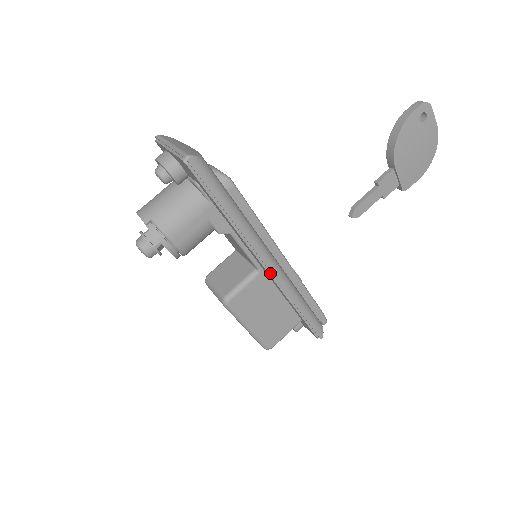
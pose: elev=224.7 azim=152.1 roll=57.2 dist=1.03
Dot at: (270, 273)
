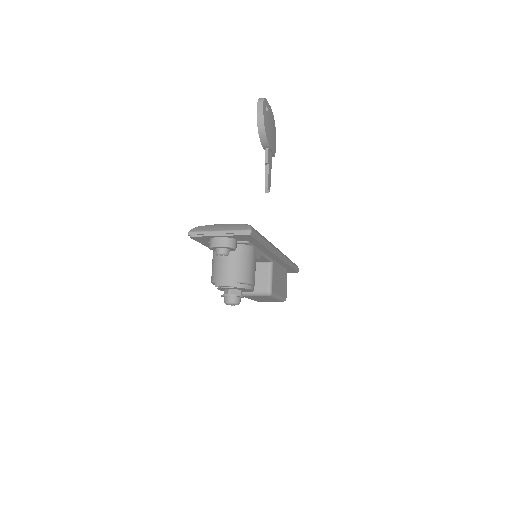
Dot at: (280, 258)
